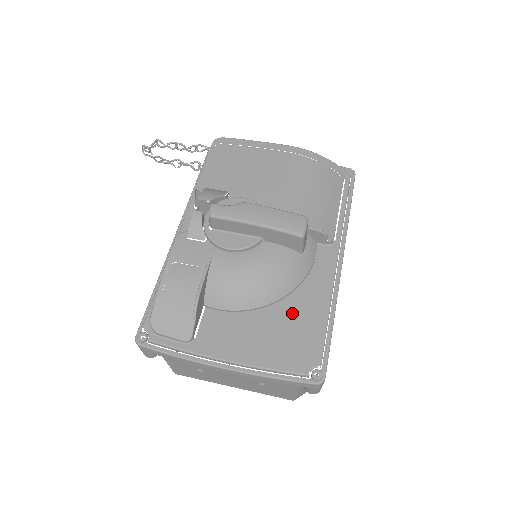
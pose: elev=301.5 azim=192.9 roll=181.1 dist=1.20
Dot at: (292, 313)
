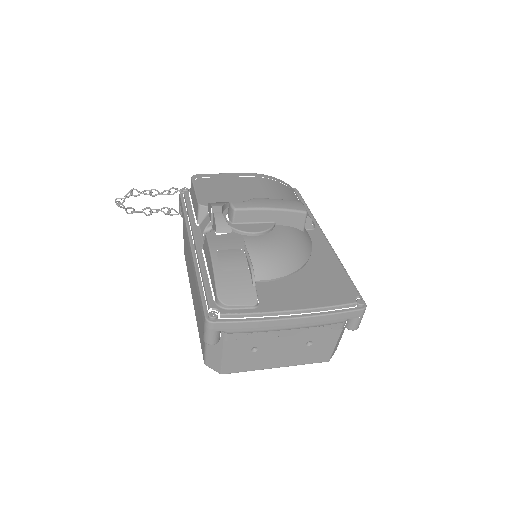
Dot at: (318, 271)
